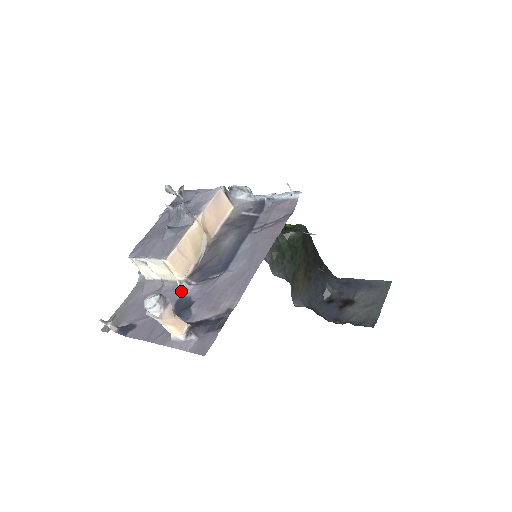
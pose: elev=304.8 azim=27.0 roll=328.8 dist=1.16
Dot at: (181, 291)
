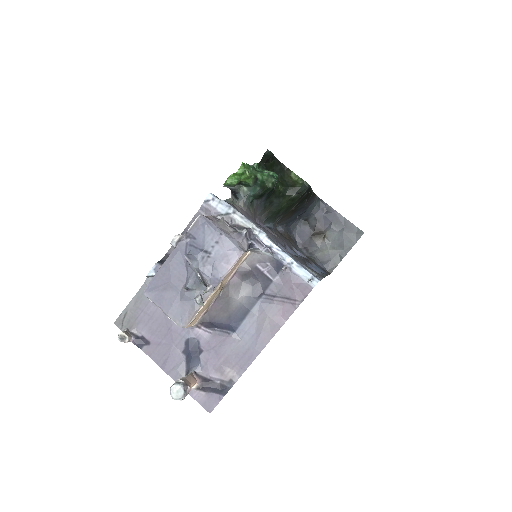
Dot at: (191, 331)
